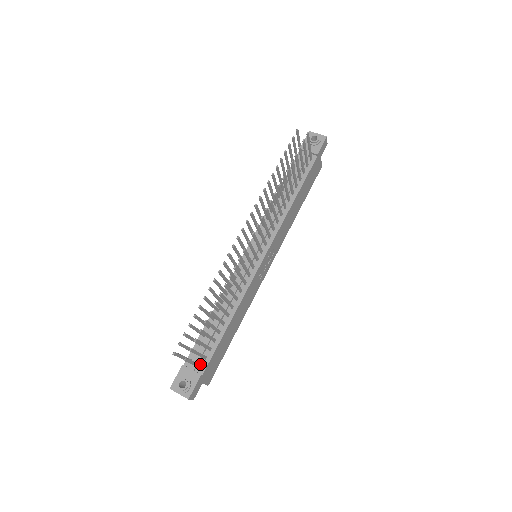
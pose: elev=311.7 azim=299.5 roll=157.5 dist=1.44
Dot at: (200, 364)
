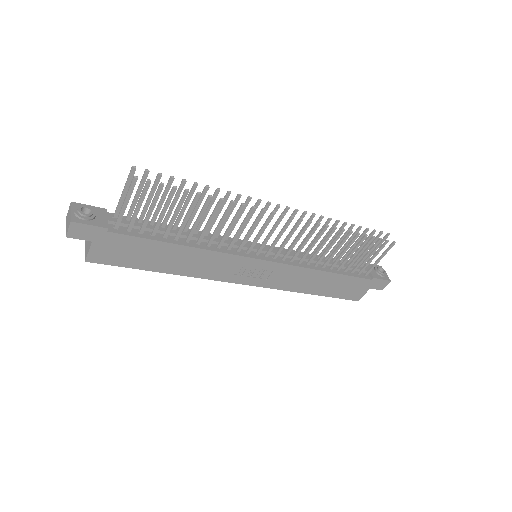
Dot at: (118, 227)
